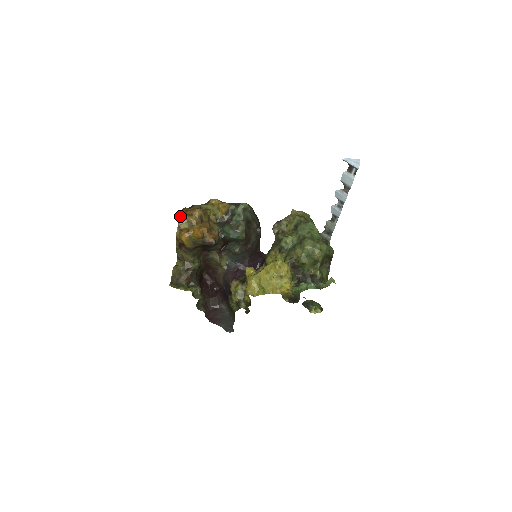
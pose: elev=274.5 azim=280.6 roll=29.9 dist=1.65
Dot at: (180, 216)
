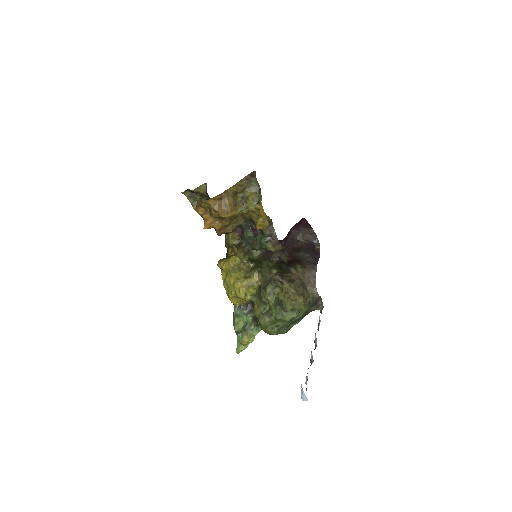
Dot at: (207, 201)
